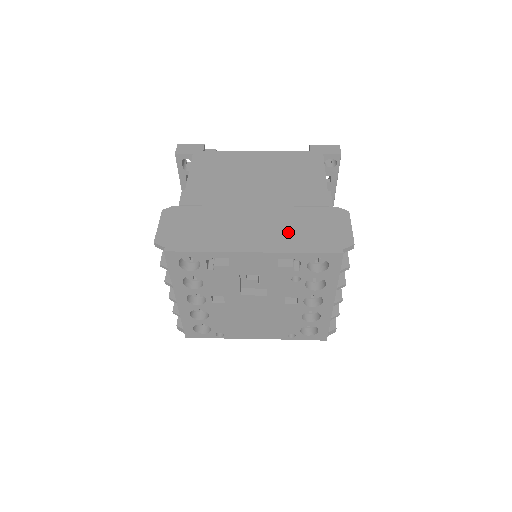
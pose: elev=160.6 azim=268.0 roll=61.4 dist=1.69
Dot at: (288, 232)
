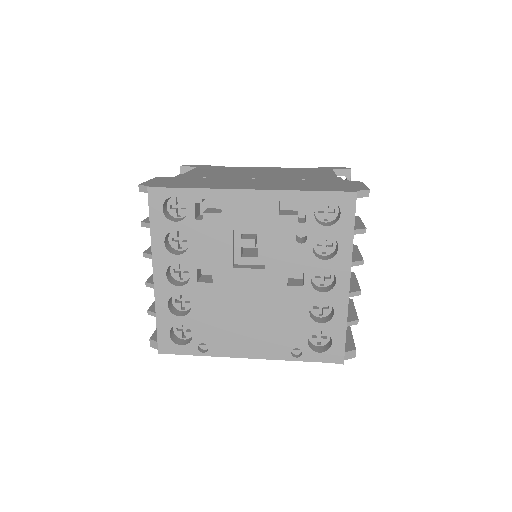
Dot at: (292, 185)
